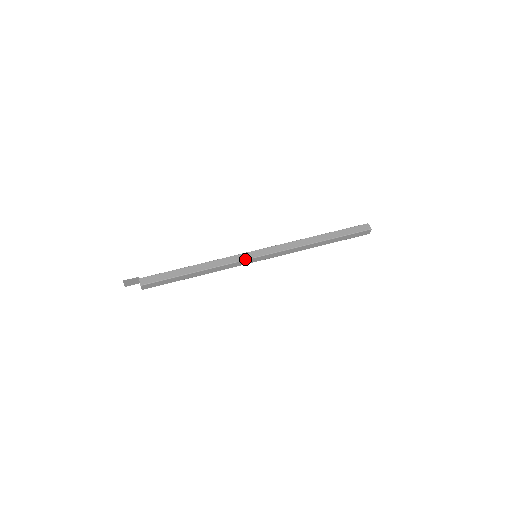
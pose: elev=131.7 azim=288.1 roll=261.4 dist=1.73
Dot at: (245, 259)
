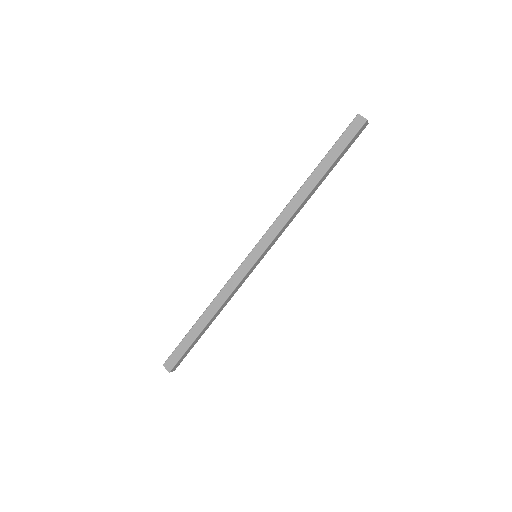
Dot at: occluded
